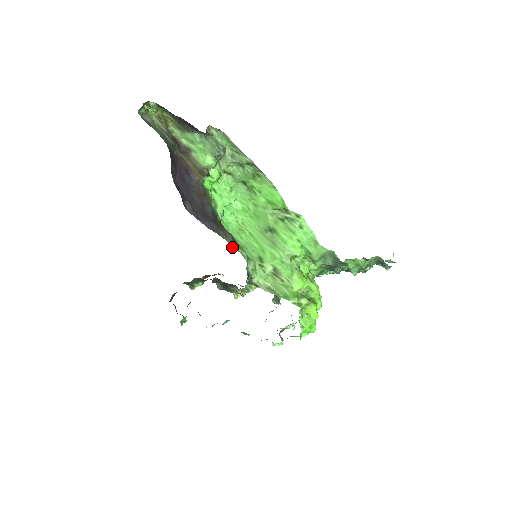
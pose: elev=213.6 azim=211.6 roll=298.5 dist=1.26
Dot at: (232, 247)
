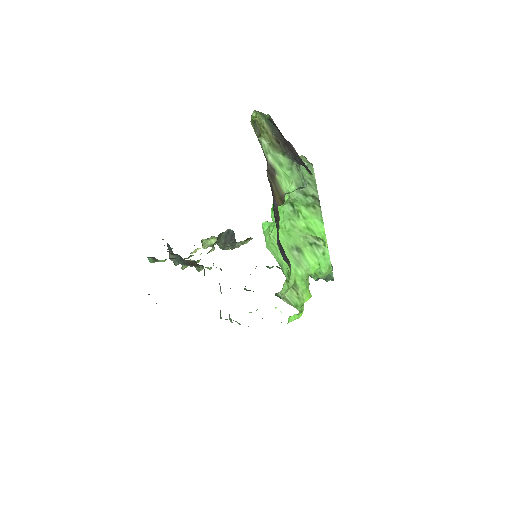
Dot at: (290, 274)
